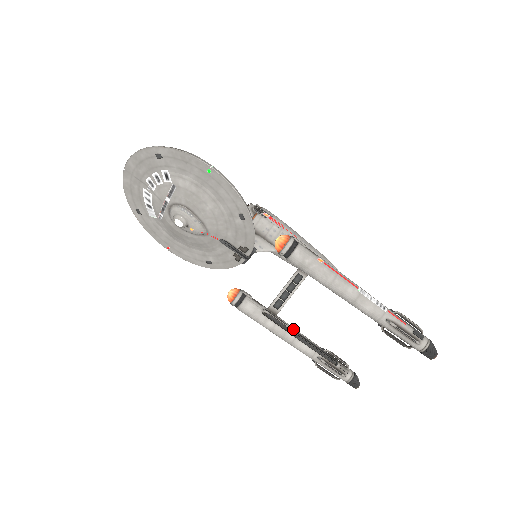
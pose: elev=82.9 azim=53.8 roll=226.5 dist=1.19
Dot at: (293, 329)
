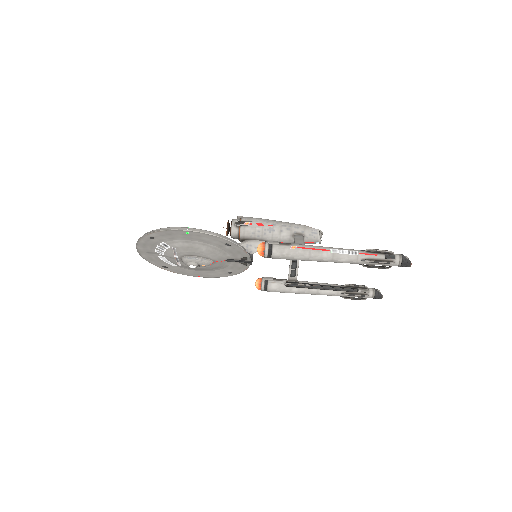
Dot at: (313, 284)
